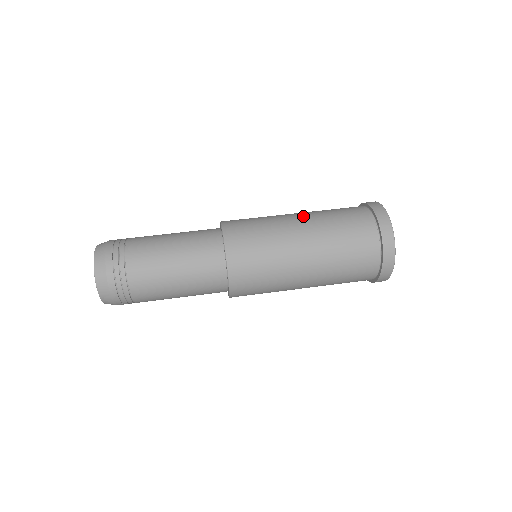
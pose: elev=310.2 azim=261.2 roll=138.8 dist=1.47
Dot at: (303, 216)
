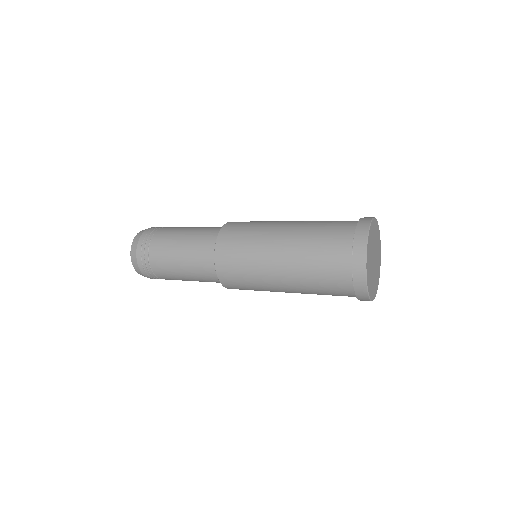
Dot at: occluded
